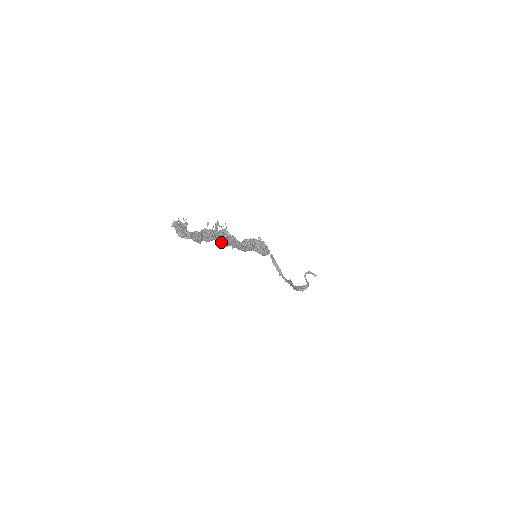
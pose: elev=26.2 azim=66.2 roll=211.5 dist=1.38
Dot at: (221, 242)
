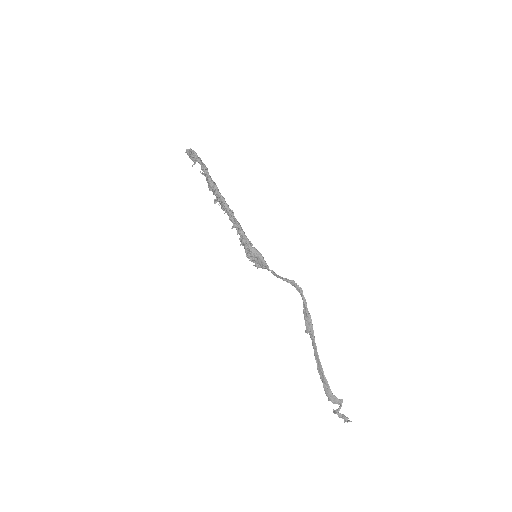
Dot at: (222, 196)
